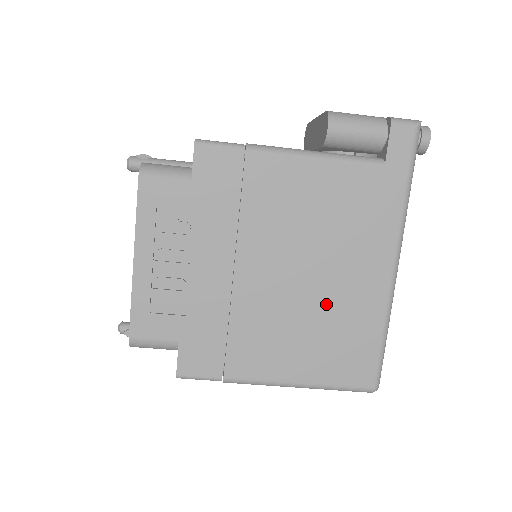
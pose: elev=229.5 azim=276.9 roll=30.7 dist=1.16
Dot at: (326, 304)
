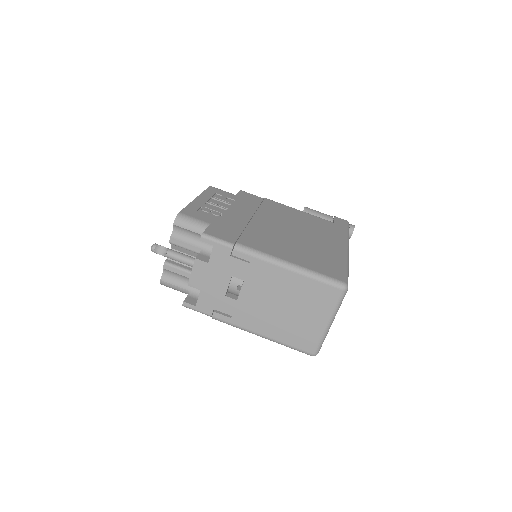
Dot at: (307, 243)
